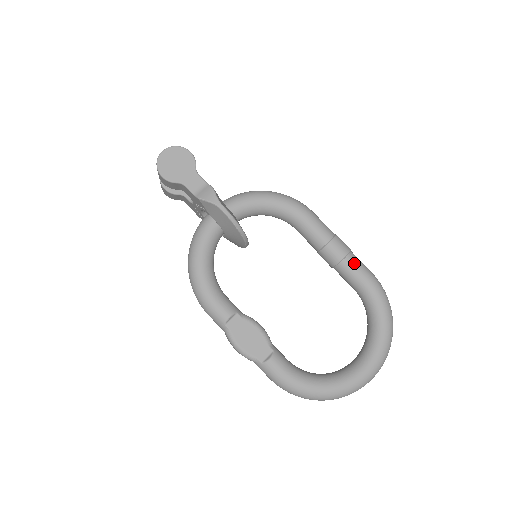
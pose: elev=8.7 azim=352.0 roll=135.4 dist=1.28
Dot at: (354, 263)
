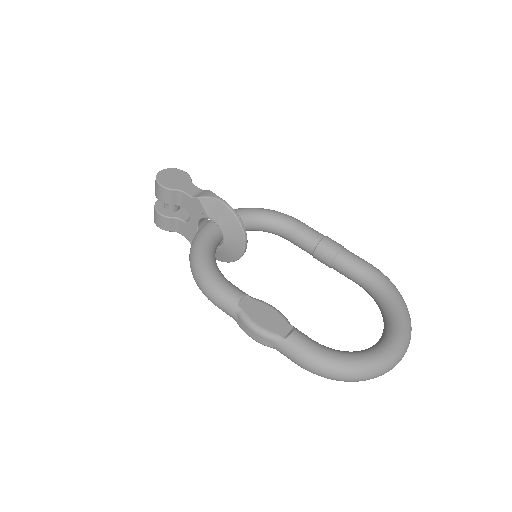
Dot at: (350, 253)
